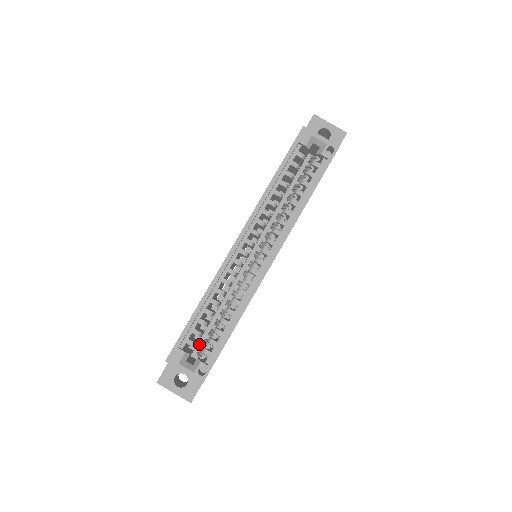
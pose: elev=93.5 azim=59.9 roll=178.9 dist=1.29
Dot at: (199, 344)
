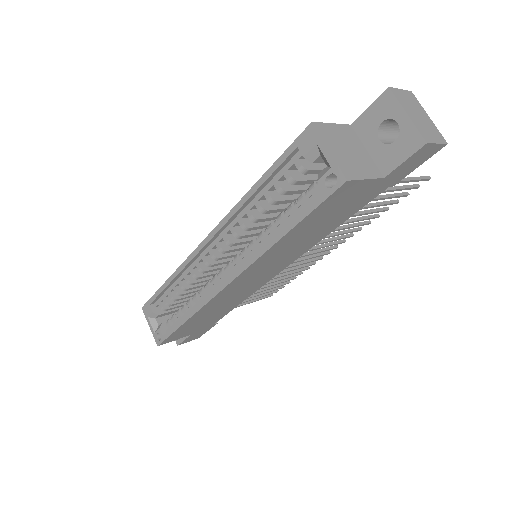
Dot at: occluded
